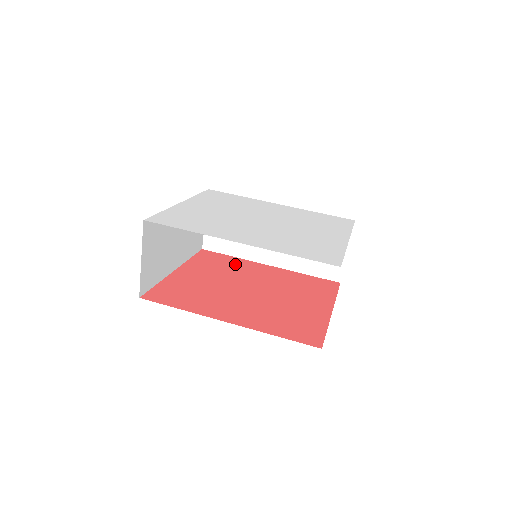
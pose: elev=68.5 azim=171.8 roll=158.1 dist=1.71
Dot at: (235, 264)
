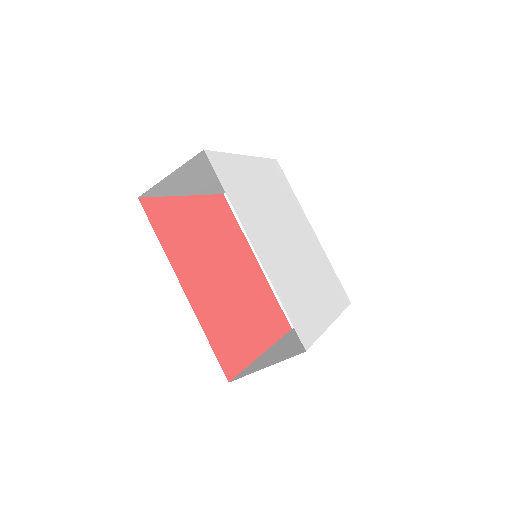
Dot at: (235, 235)
